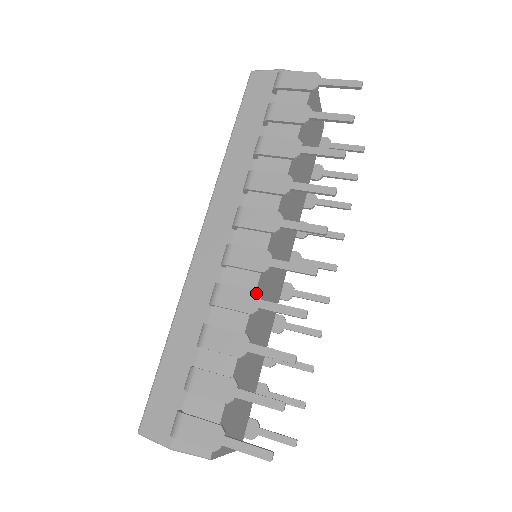
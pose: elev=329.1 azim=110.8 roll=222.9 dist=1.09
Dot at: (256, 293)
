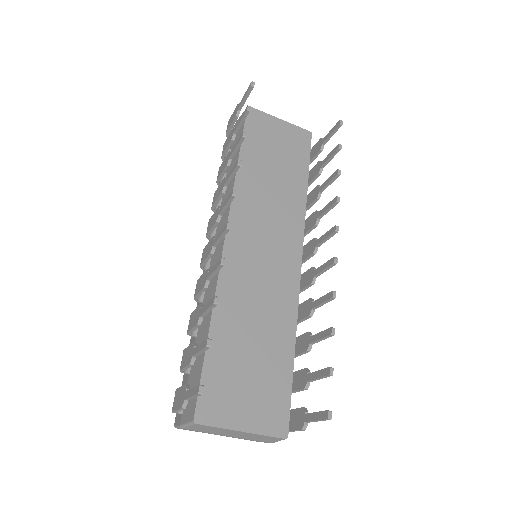
Dot at: (206, 271)
